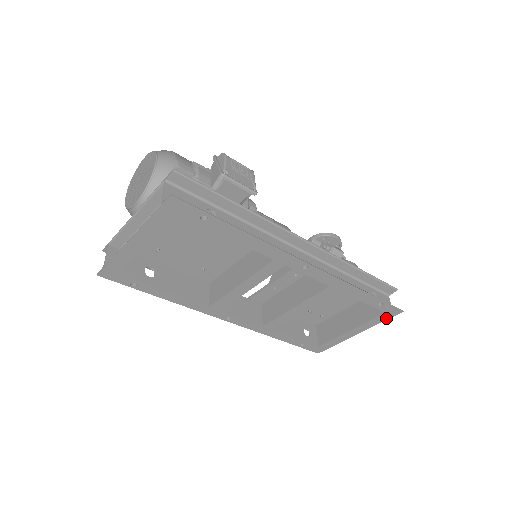
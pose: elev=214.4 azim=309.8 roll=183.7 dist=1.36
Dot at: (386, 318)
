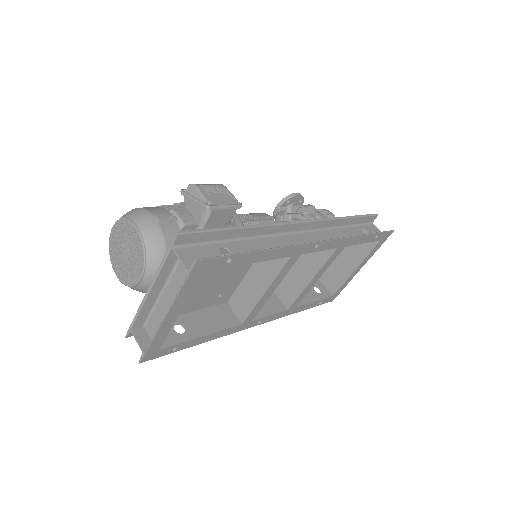
Dot at: (381, 243)
